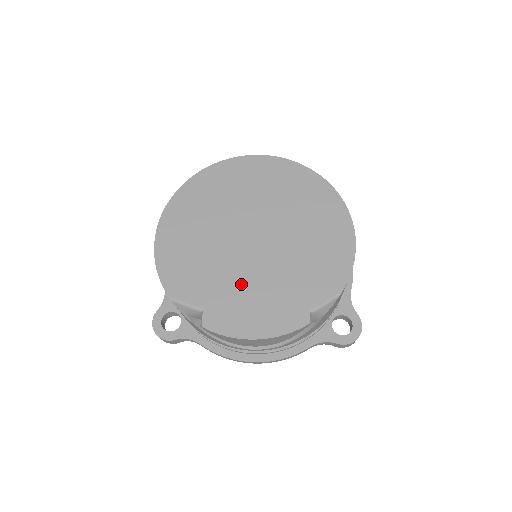
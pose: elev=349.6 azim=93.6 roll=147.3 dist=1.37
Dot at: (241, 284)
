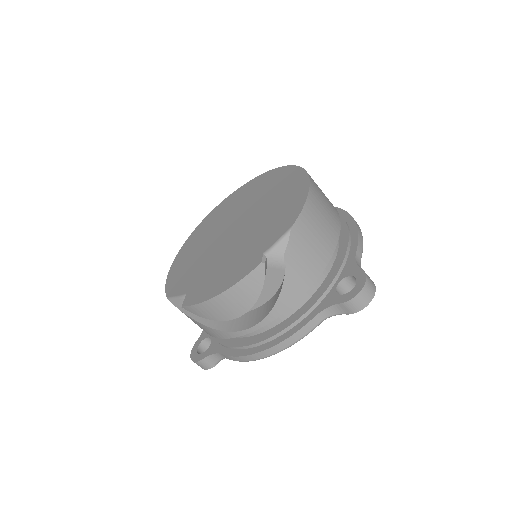
Dot at: (216, 264)
